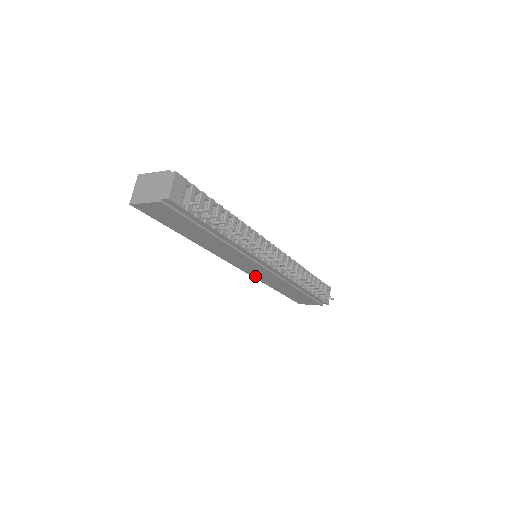
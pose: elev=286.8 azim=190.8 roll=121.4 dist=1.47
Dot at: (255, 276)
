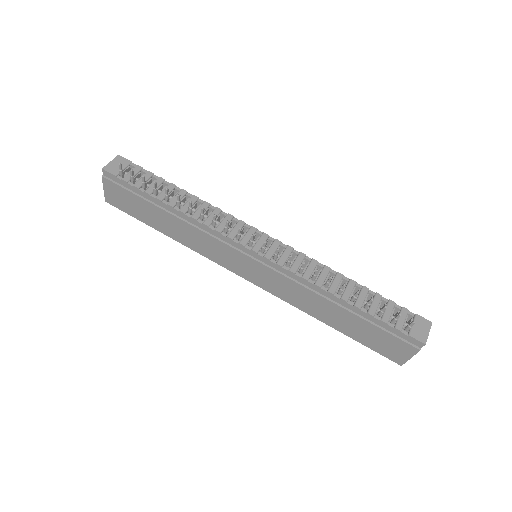
Dot at: (277, 294)
